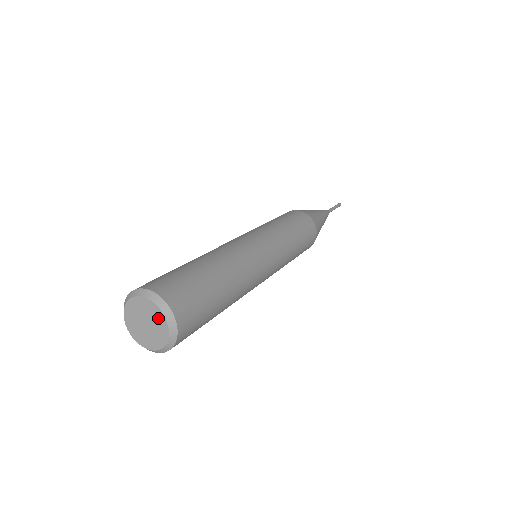
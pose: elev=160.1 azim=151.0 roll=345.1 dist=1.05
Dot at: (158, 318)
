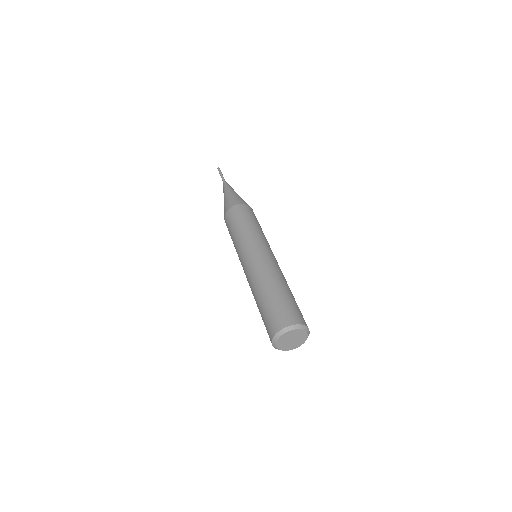
Dot at: (302, 335)
